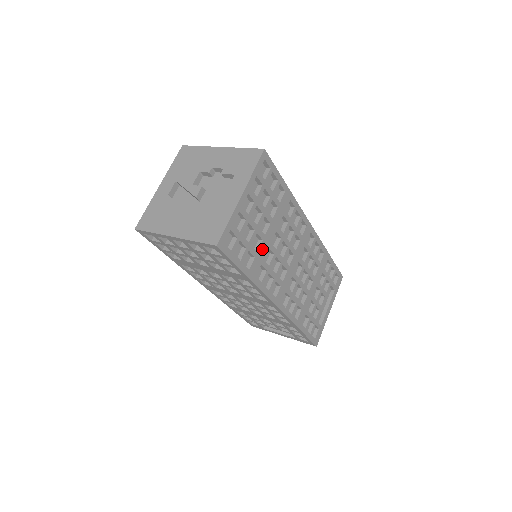
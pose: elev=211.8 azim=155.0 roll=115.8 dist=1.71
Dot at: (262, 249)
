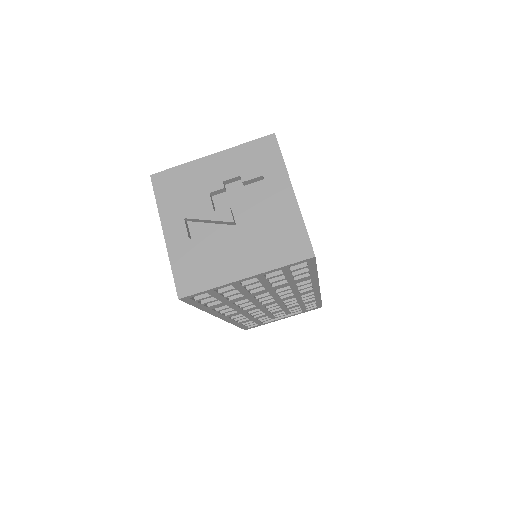
Dot at: occluded
